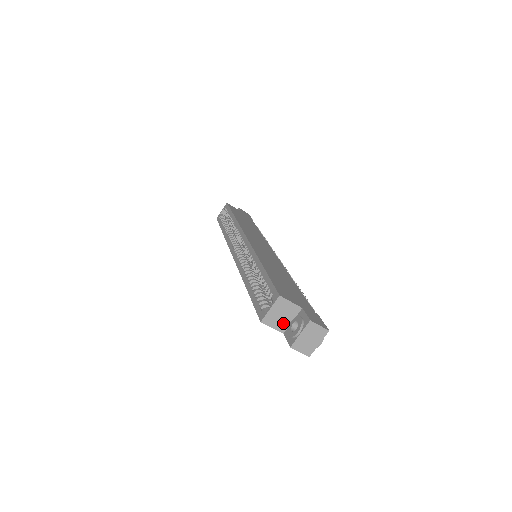
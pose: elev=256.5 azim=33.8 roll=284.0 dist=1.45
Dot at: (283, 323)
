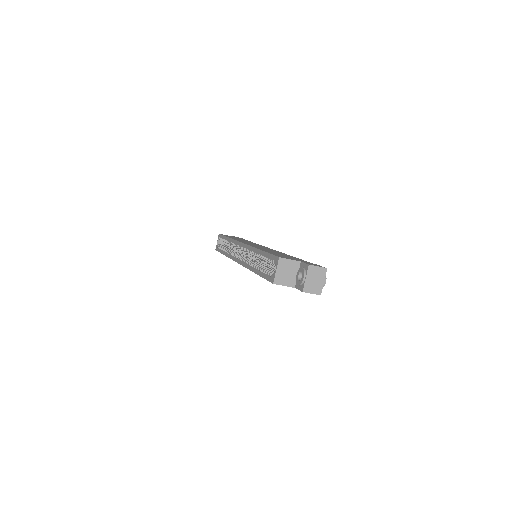
Dot at: (291, 279)
